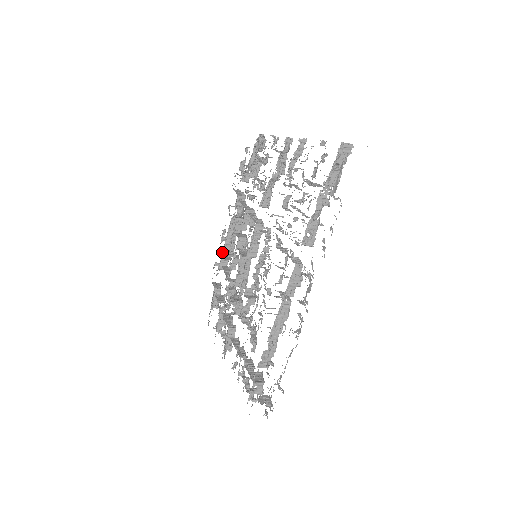
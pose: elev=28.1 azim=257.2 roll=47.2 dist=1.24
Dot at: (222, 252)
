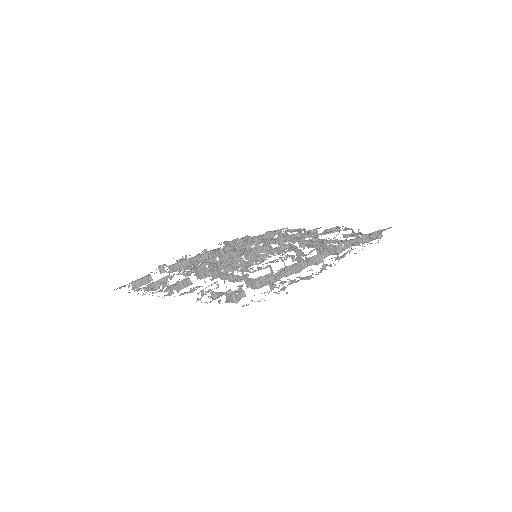
Dot at: (184, 260)
